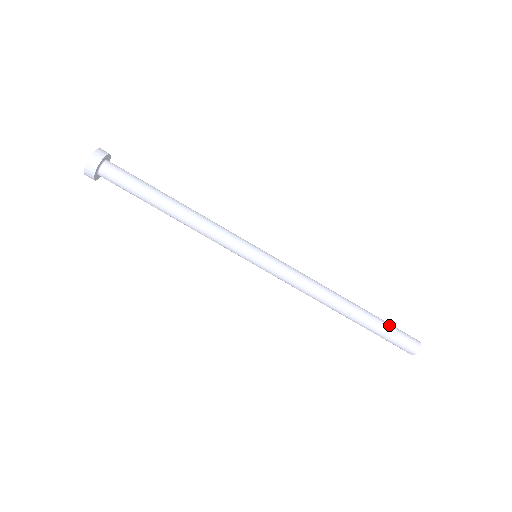
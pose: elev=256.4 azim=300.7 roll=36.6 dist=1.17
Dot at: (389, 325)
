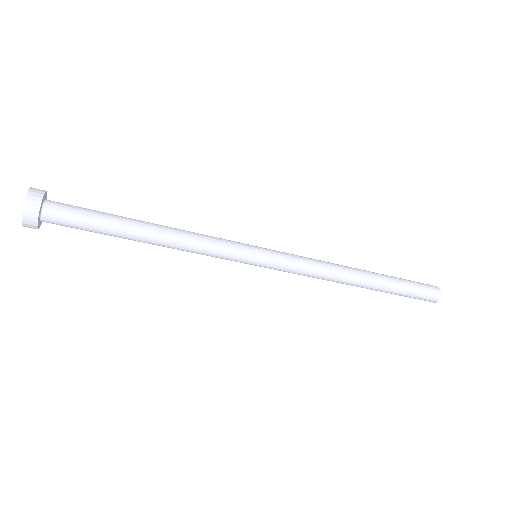
Dot at: (406, 292)
